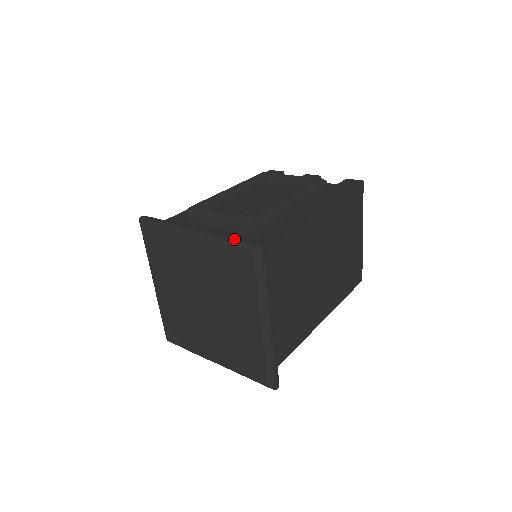
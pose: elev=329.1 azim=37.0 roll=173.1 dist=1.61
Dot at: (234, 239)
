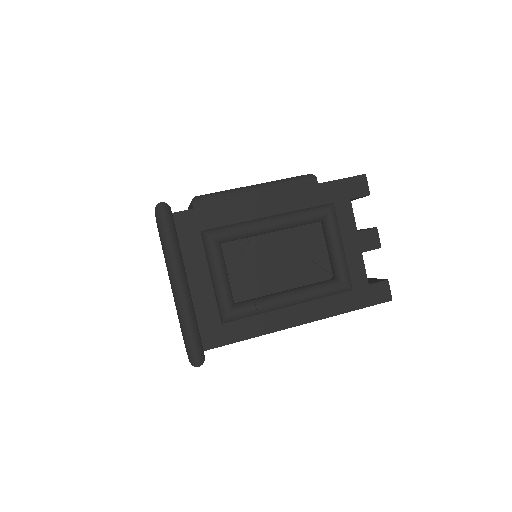
Dot at: (189, 336)
